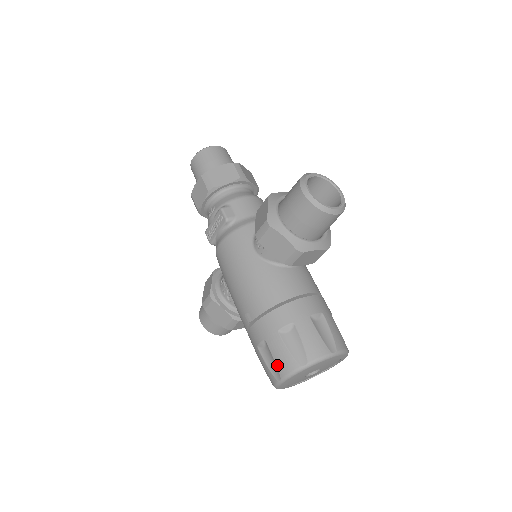
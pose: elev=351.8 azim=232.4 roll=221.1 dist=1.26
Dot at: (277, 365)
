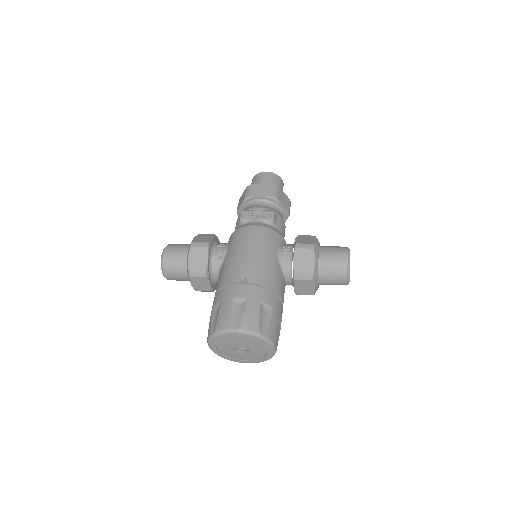
Dot at: (243, 319)
